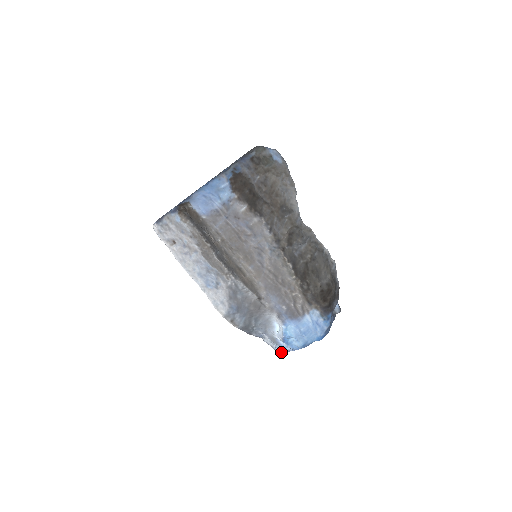
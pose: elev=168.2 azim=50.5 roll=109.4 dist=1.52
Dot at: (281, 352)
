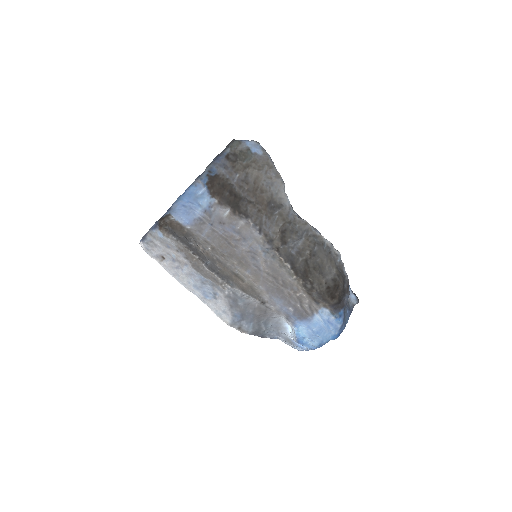
Dot at: (301, 350)
